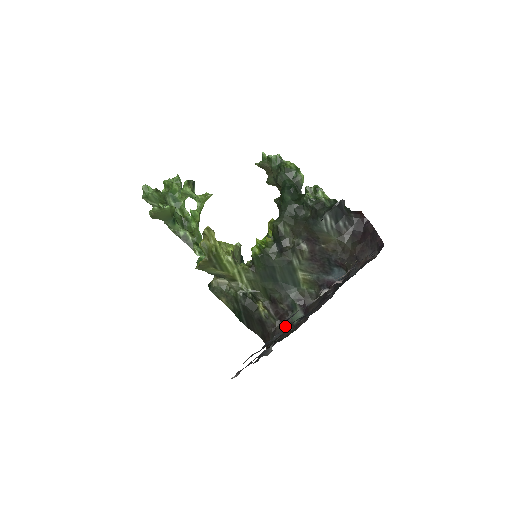
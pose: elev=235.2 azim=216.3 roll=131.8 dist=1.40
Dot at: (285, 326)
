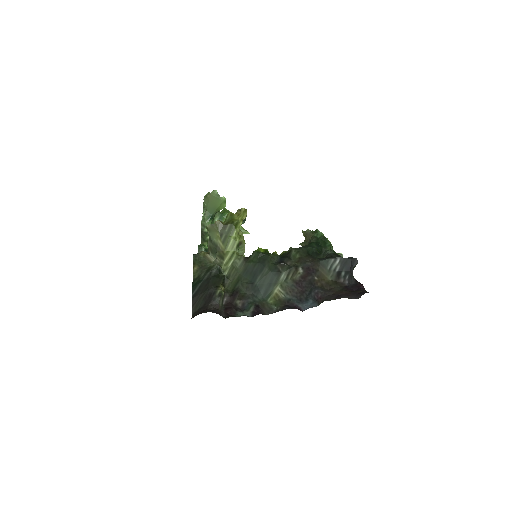
Dot at: (226, 314)
